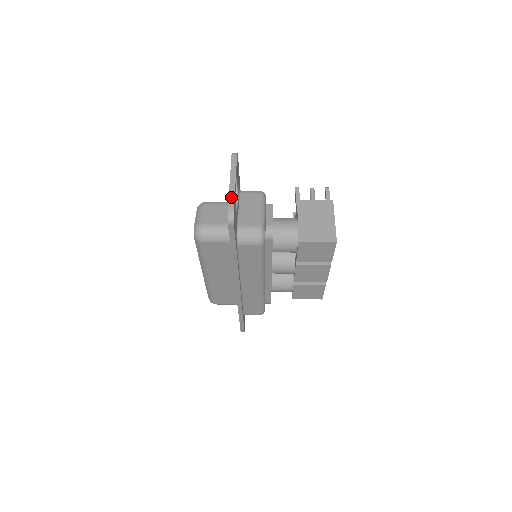
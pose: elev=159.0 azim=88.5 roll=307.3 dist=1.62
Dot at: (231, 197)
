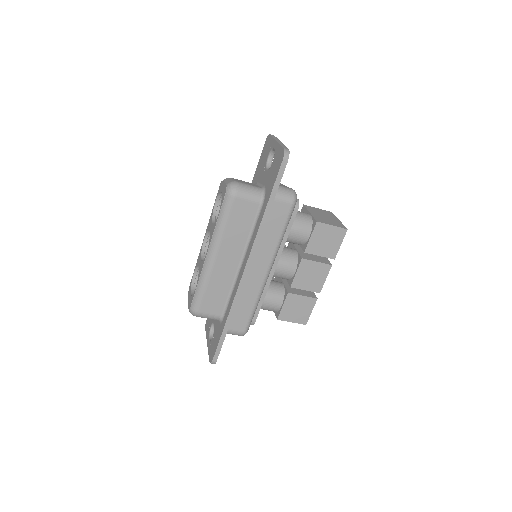
Dot at: (283, 145)
